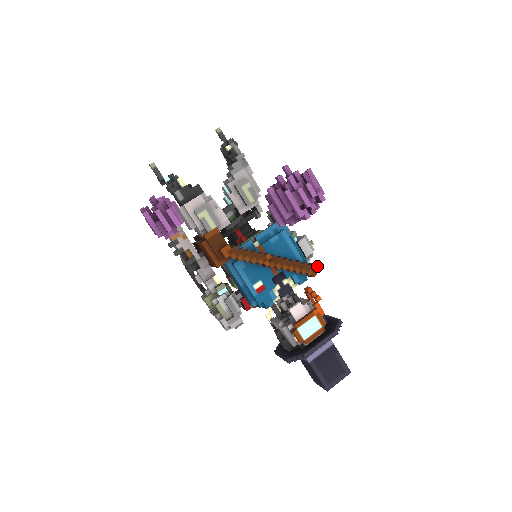
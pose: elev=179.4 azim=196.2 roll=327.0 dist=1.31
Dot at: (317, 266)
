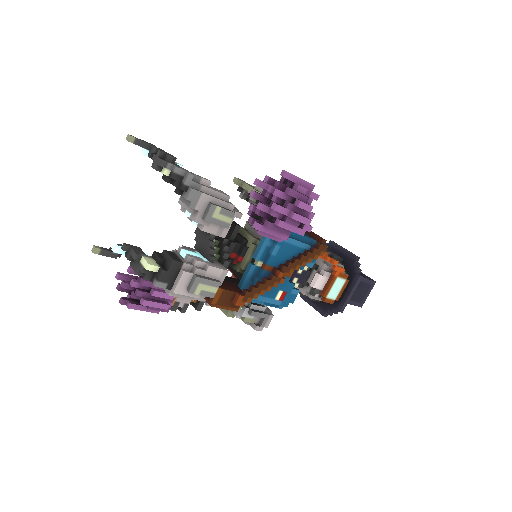
Dot at: (325, 240)
